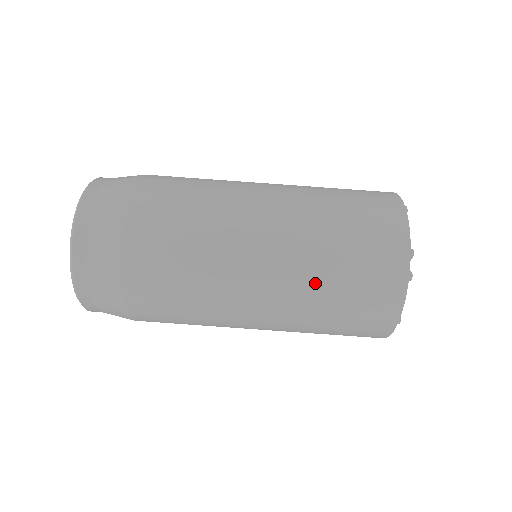
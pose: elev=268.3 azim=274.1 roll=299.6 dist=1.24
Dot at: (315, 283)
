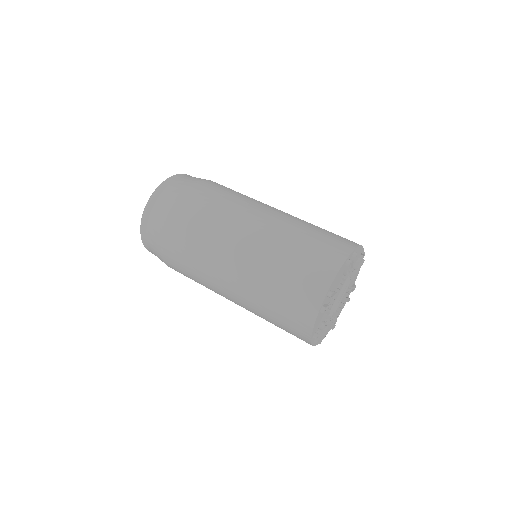
Dot at: (287, 237)
